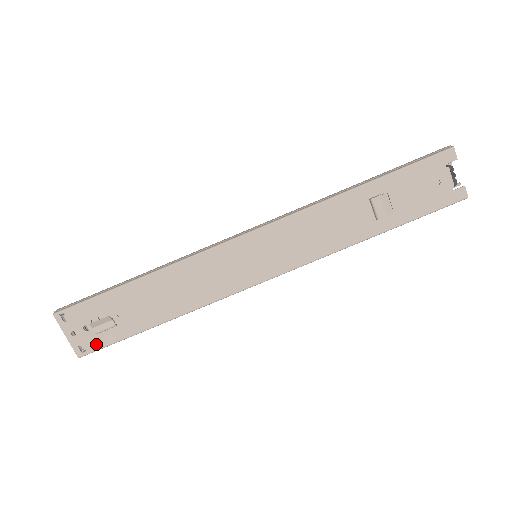
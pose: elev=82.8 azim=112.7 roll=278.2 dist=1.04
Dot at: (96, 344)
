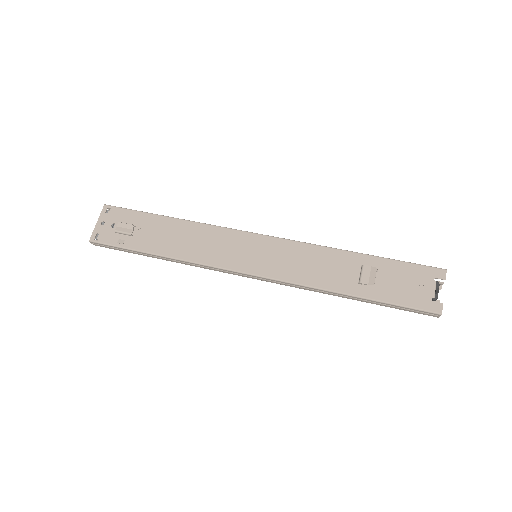
Dot at: (108, 239)
